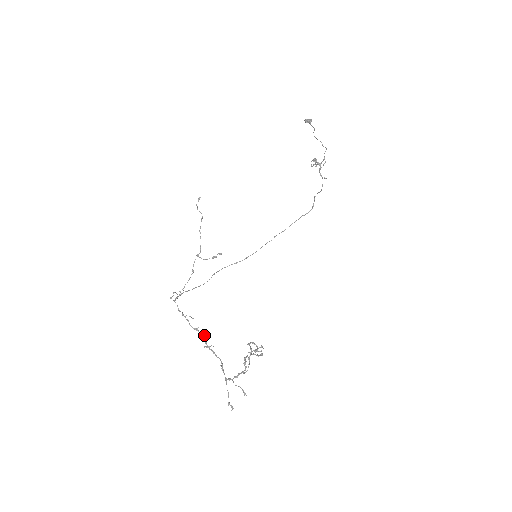
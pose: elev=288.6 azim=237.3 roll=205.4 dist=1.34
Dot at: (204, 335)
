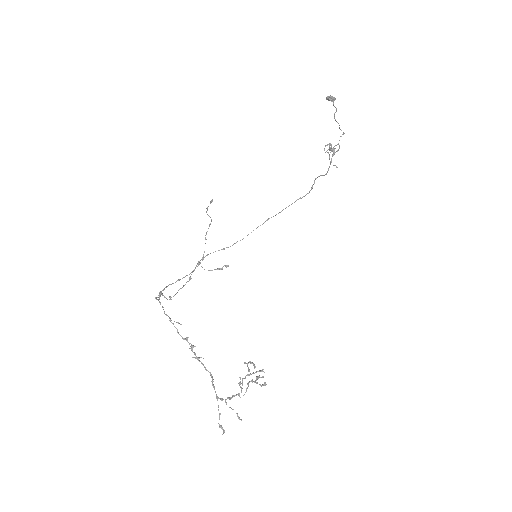
Dot at: occluded
